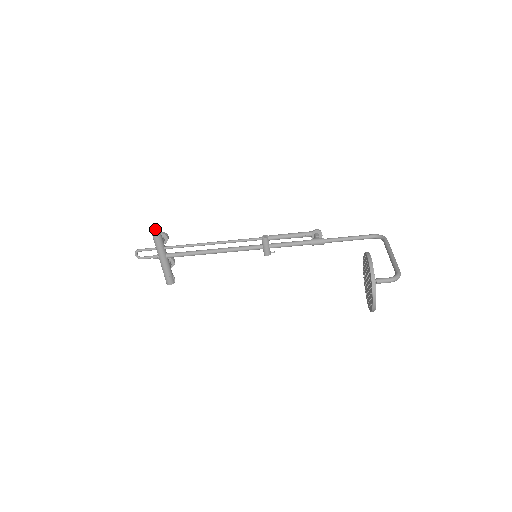
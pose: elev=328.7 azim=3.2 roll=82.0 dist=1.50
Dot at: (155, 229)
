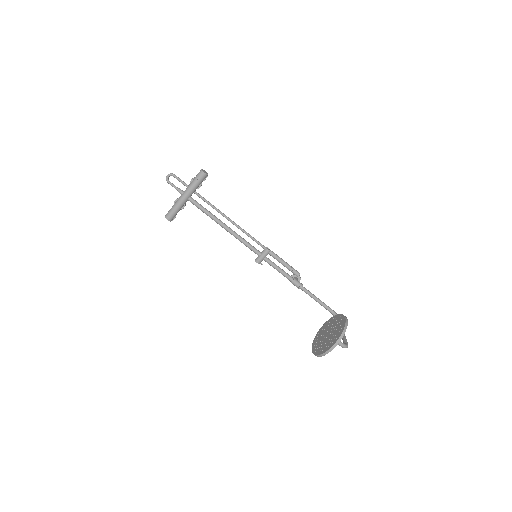
Dot at: (205, 173)
